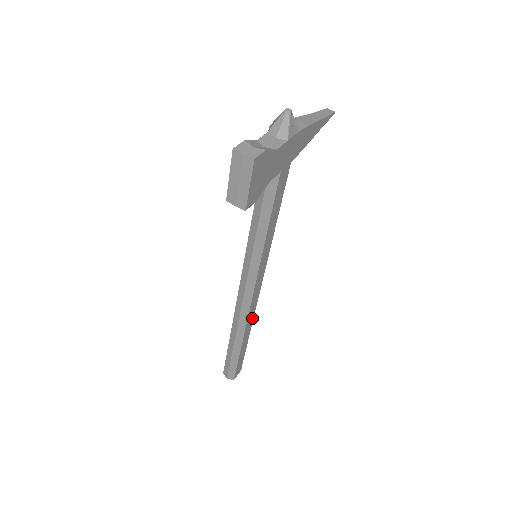
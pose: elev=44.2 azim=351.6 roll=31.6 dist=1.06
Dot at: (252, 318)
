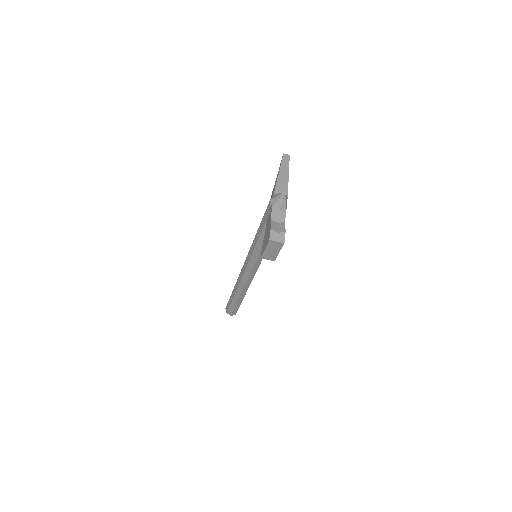
Dot at: occluded
